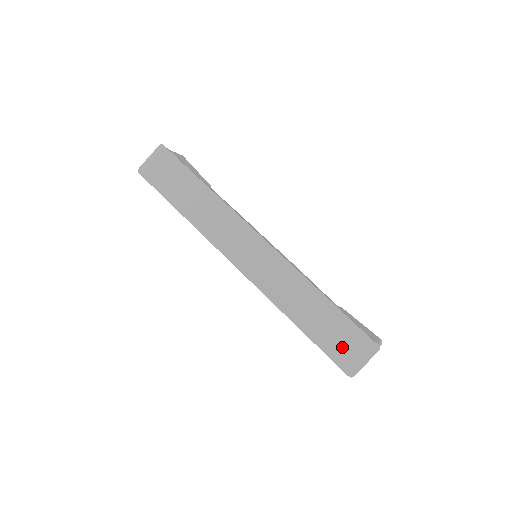
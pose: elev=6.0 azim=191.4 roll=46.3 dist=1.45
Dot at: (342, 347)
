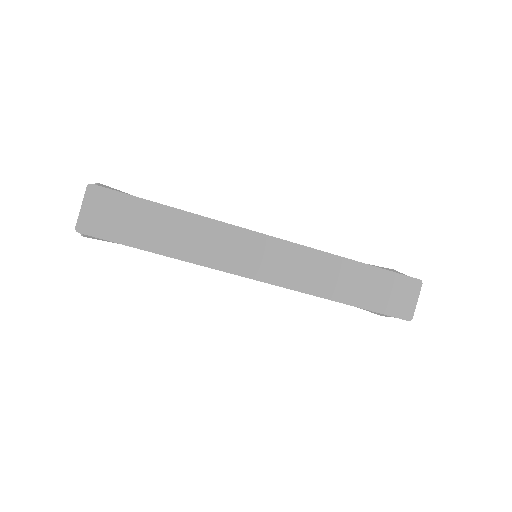
Dot at: (392, 299)
